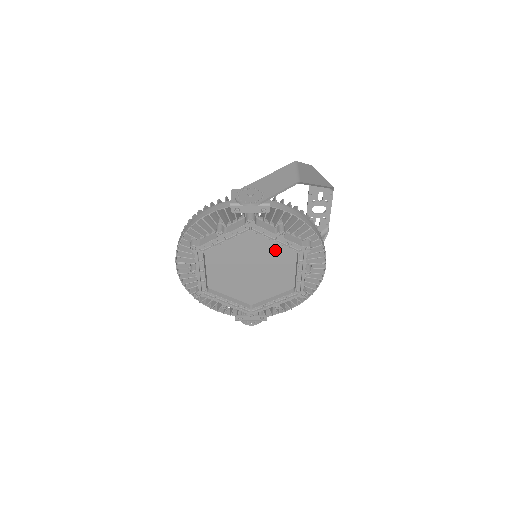
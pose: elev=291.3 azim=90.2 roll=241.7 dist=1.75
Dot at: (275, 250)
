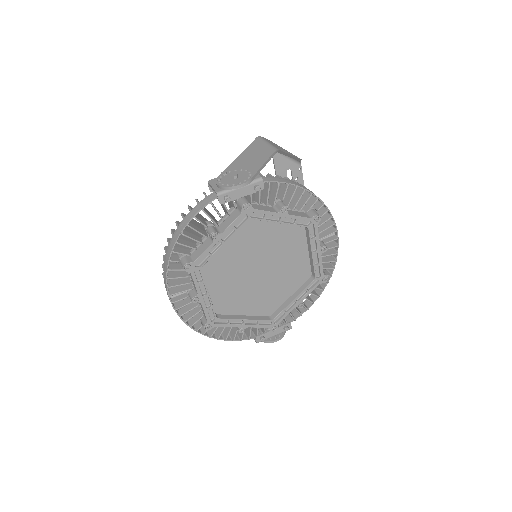
Dot at: (280, 235)
